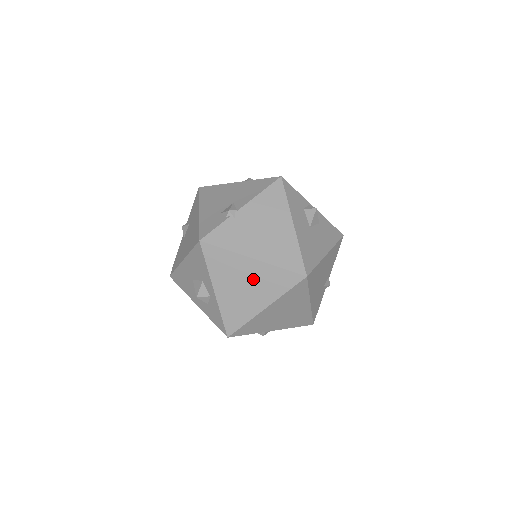
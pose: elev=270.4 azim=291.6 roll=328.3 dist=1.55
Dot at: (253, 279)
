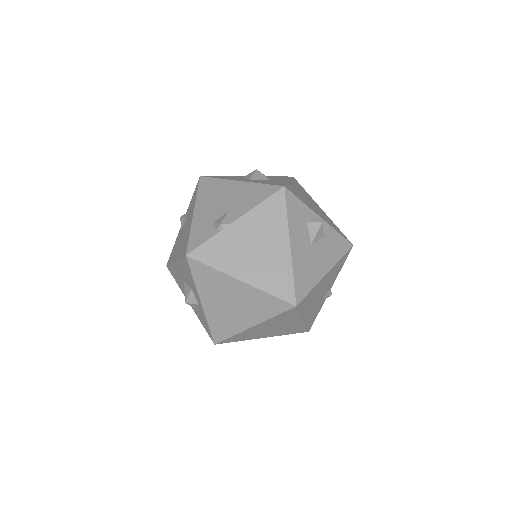
Dot at: (240, 299)
